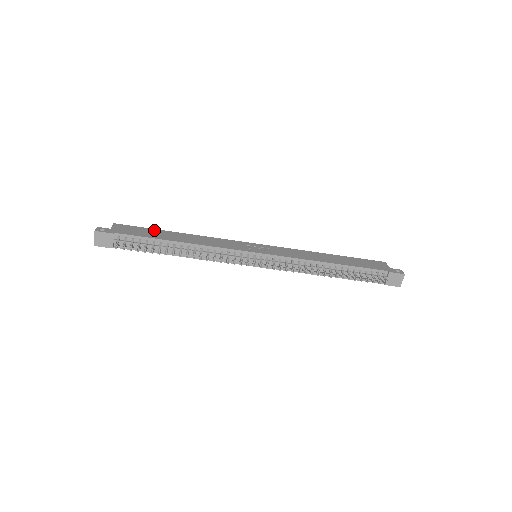
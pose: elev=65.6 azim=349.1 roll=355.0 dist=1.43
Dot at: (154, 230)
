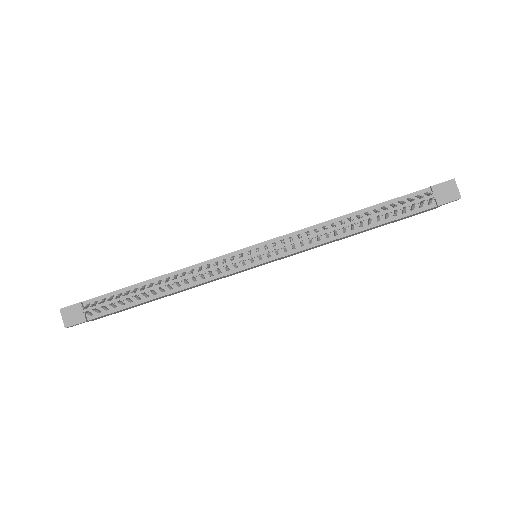
Dot at: occluded
